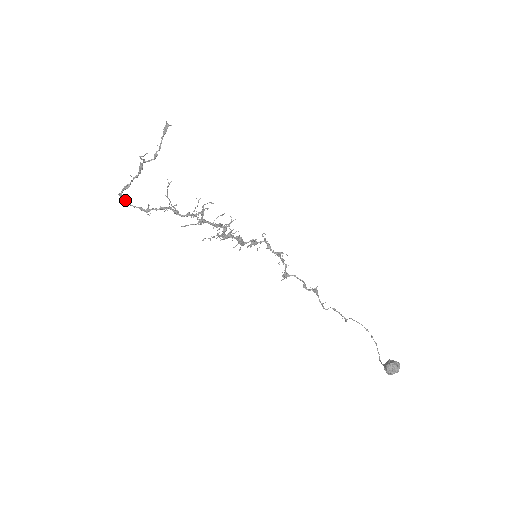
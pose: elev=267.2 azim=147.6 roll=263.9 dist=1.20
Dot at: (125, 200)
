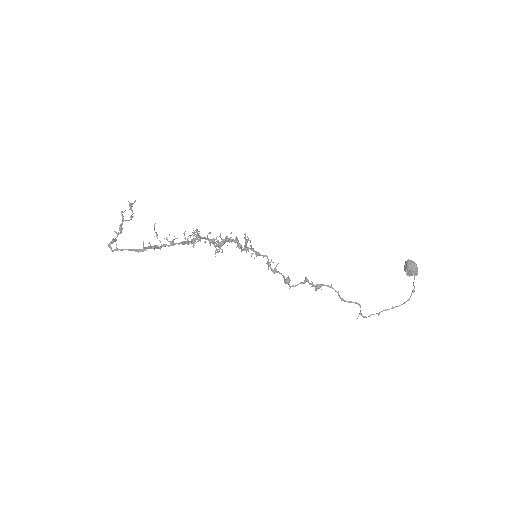
Dot at: (117, 248)
